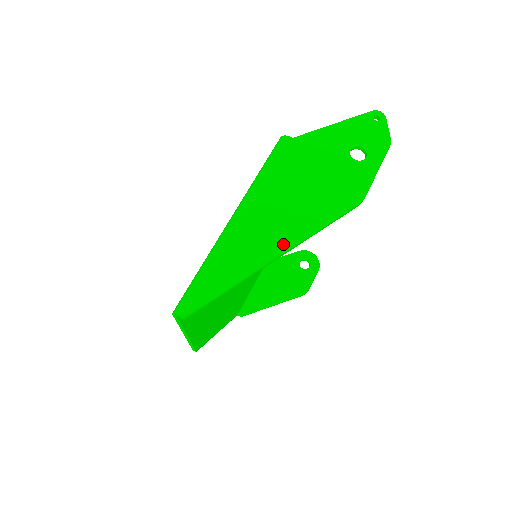
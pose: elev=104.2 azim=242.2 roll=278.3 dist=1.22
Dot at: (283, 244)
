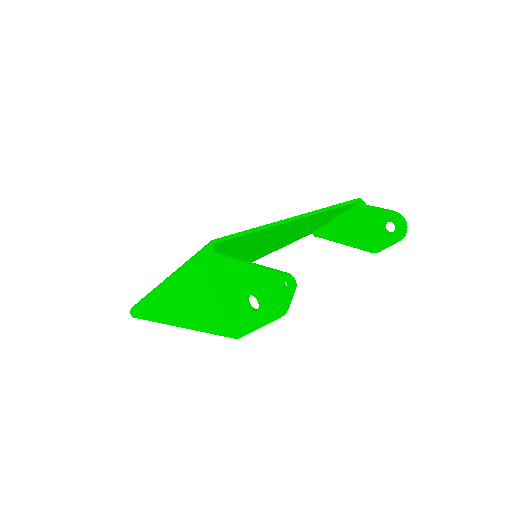
Dot at: (182, 322)
